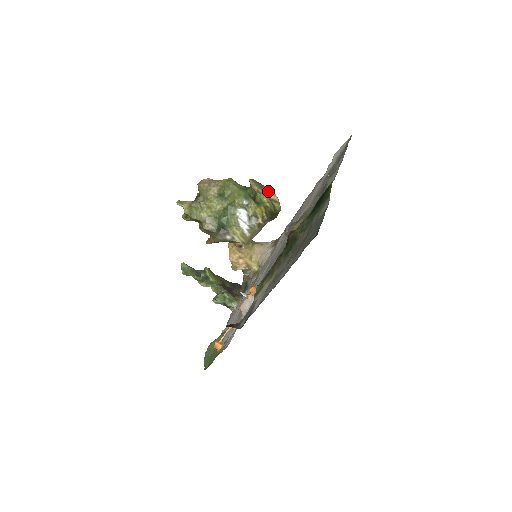
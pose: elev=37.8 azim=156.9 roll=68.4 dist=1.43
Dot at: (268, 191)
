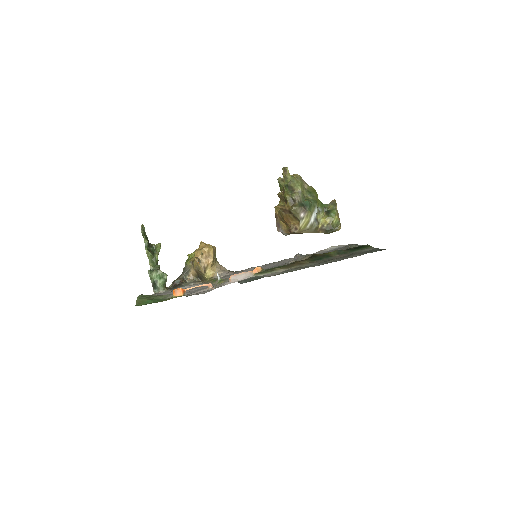
Dot at: occluded
